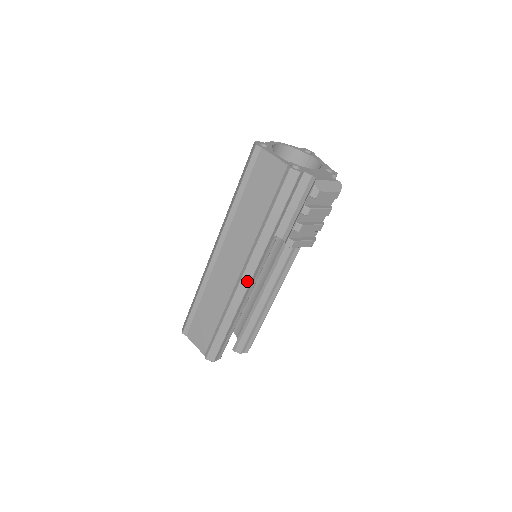
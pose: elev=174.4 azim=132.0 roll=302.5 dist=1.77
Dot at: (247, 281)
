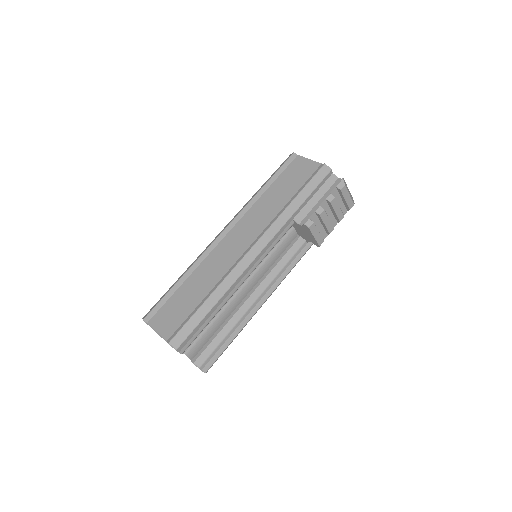
Dot at: (254, 254)
